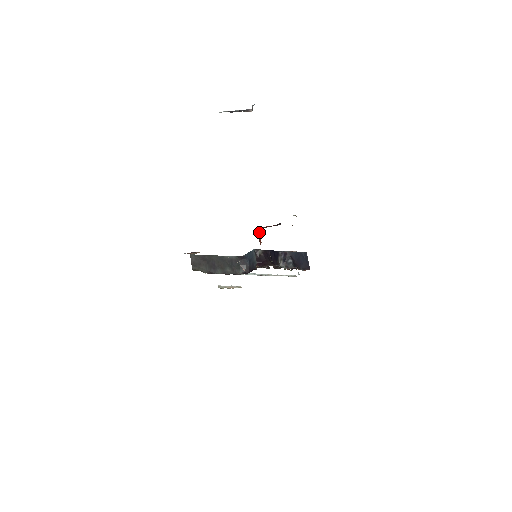
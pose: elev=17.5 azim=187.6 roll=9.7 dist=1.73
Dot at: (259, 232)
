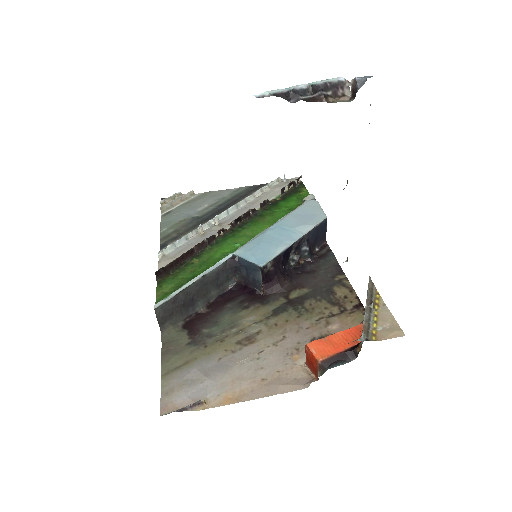
Dot at: (314, 363)
